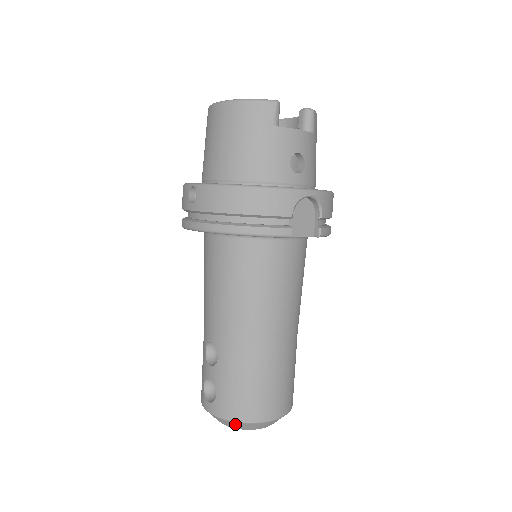
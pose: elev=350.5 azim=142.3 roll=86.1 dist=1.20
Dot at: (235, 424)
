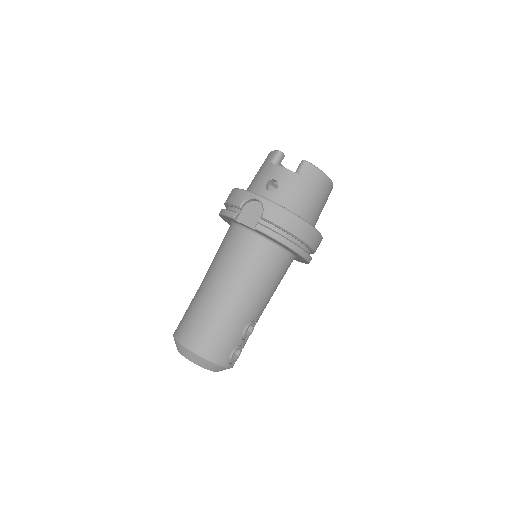
Dot at: occluded
